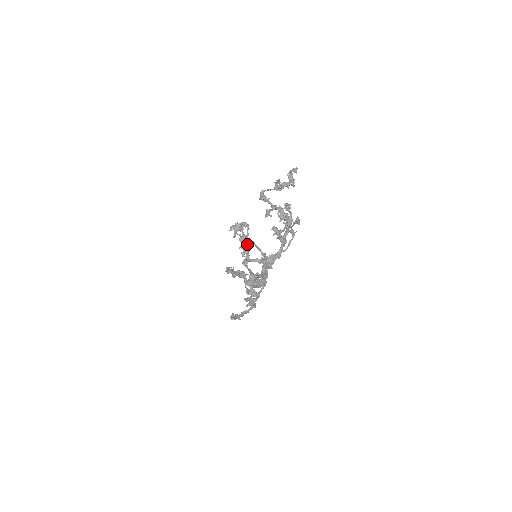
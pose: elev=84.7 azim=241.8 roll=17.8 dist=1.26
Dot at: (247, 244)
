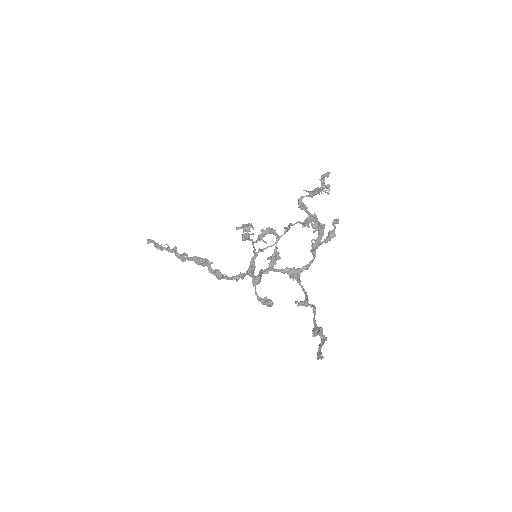
Dot at: (277, 255)
